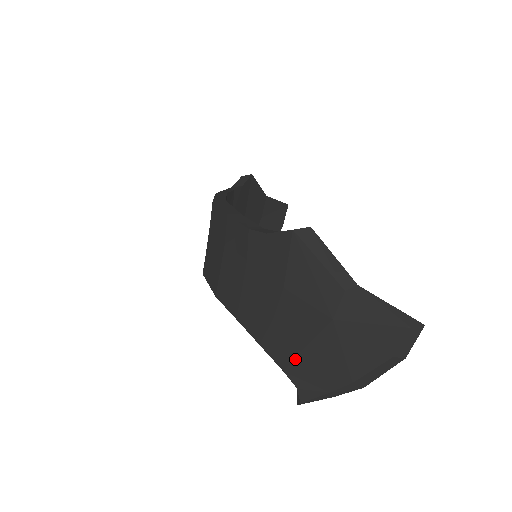
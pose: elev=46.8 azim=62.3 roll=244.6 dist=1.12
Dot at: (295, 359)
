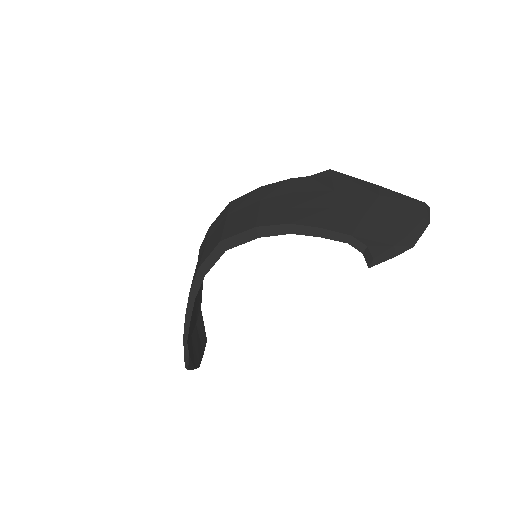
Dot at: (359, 224)
